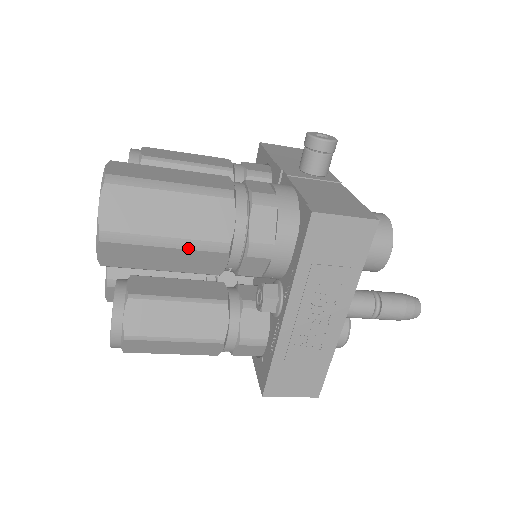
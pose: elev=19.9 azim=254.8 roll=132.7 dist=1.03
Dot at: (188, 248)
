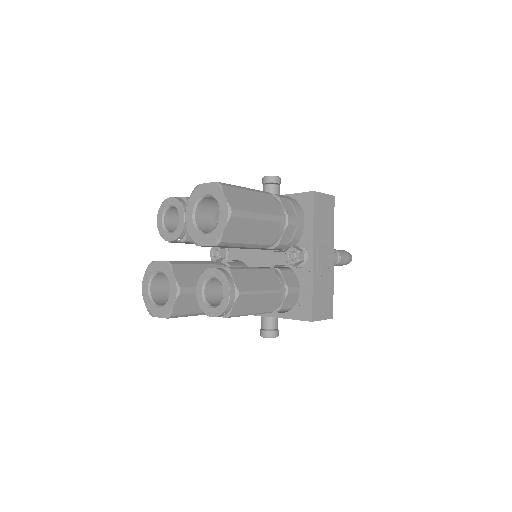
Dot at: (267, 220)
